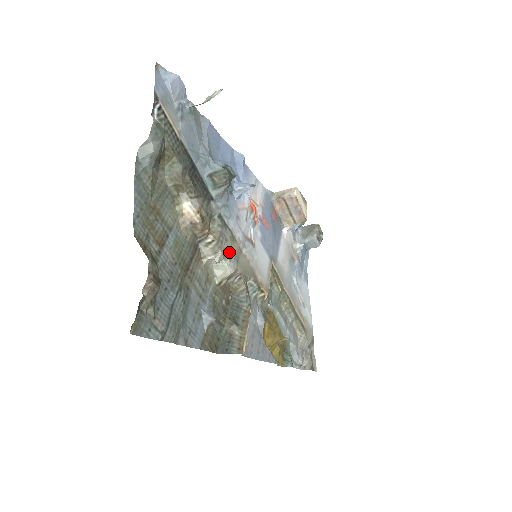
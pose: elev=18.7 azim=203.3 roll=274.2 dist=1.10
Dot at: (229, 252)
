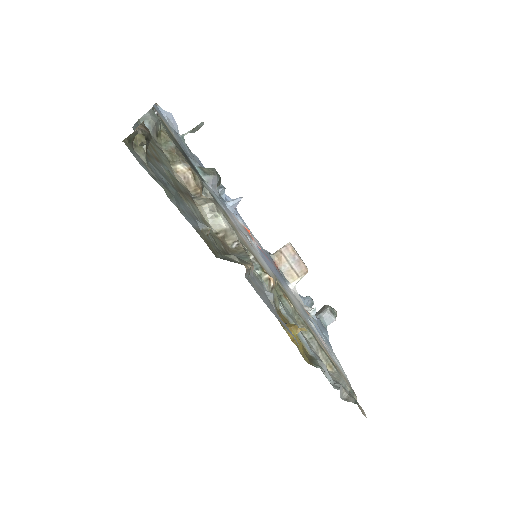
Dot at: (223, 214)
